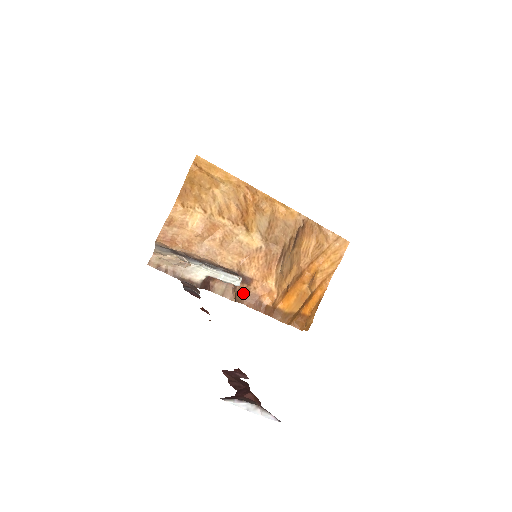
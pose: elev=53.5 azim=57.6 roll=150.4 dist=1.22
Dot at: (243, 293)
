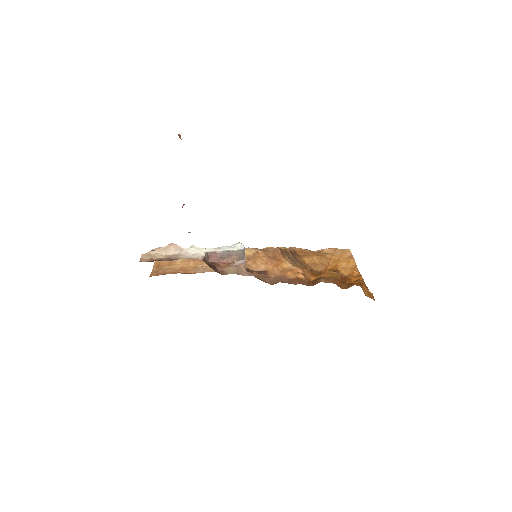
Dot at: (263, 279)
